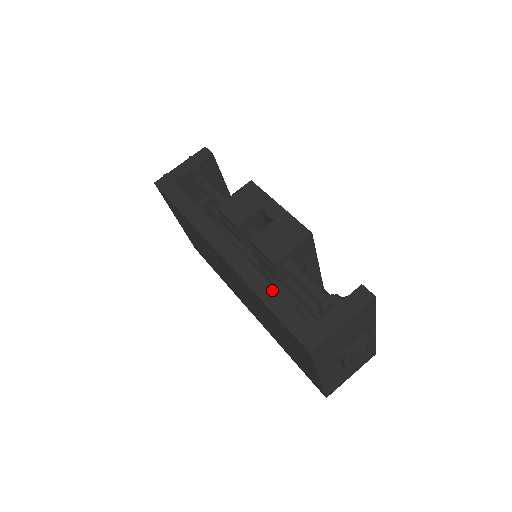
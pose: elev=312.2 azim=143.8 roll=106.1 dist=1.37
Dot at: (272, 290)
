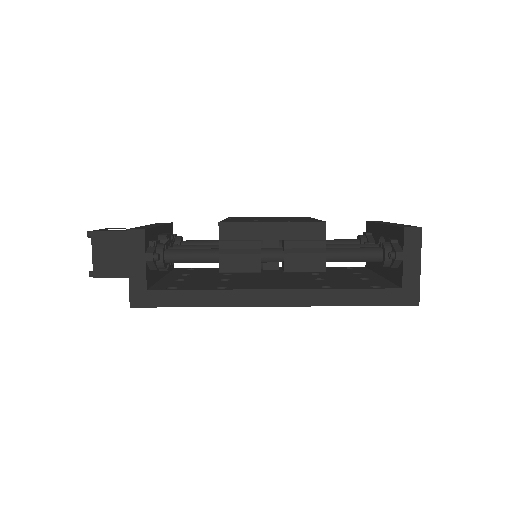
Dot at: (348, 293)
